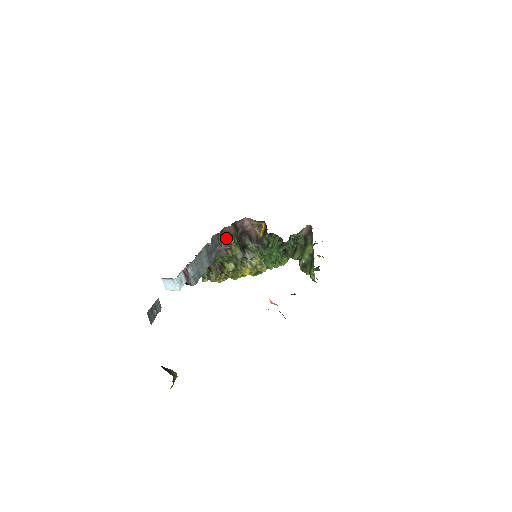
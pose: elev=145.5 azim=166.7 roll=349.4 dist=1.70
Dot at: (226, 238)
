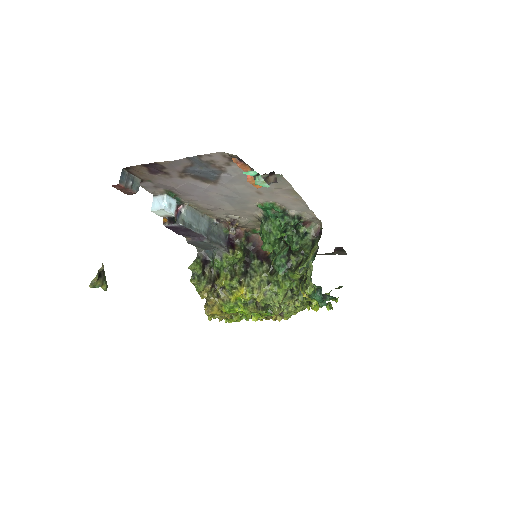
Dot at: (233, 241)
